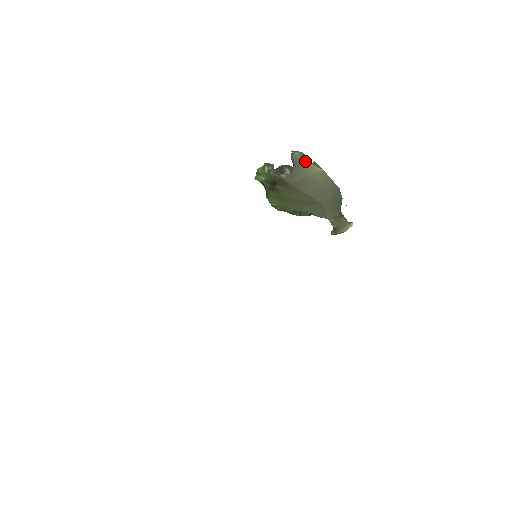
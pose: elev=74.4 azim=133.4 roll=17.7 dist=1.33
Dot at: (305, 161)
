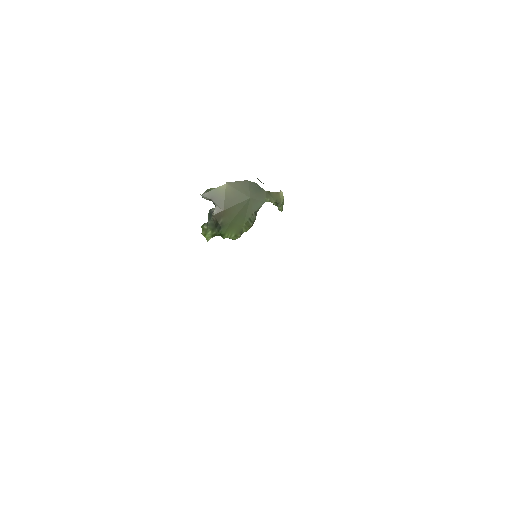
Dot at: (213, 191)
